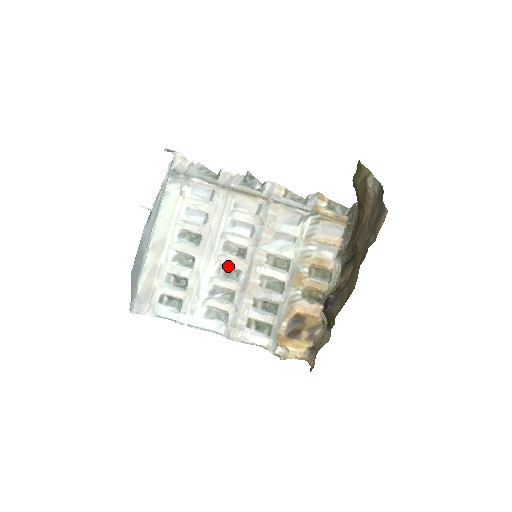
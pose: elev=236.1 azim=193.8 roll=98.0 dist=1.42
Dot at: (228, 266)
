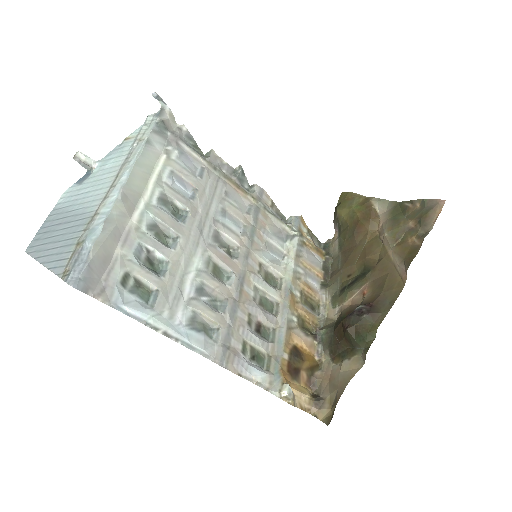
Dot at: (218, 262)
